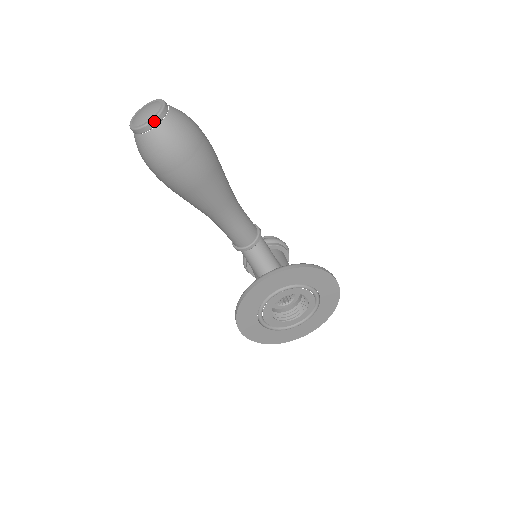
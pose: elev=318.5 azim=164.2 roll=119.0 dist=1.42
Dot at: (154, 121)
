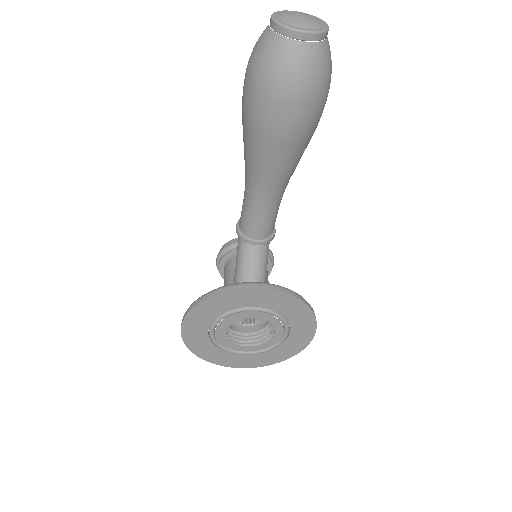
Dot at: (311, 34)
